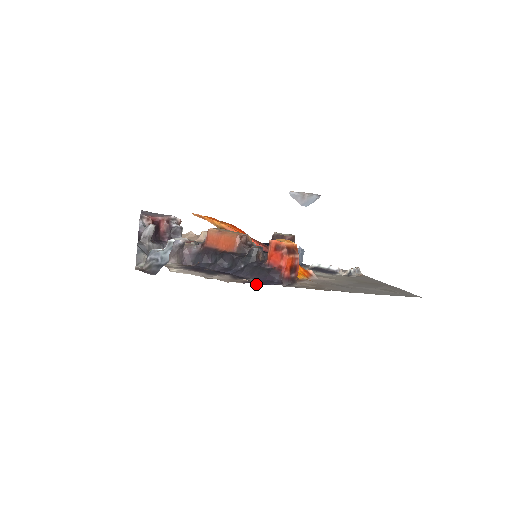
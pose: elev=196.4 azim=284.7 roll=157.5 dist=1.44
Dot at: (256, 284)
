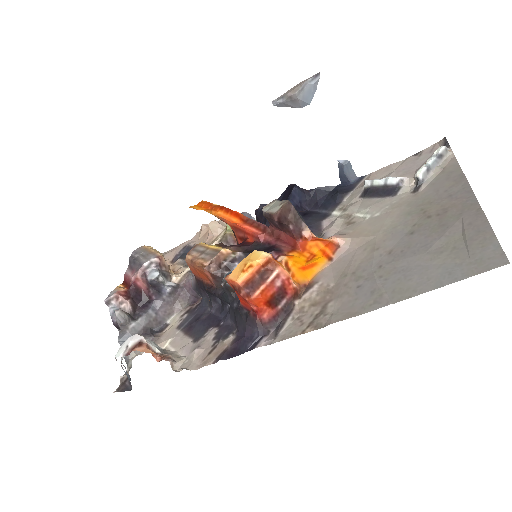
Dot at: (230, 357)
